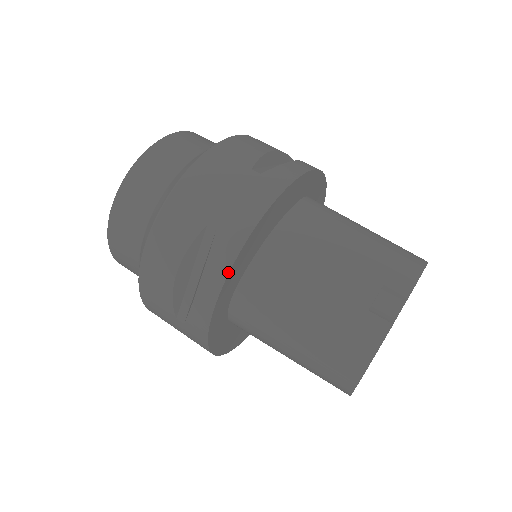
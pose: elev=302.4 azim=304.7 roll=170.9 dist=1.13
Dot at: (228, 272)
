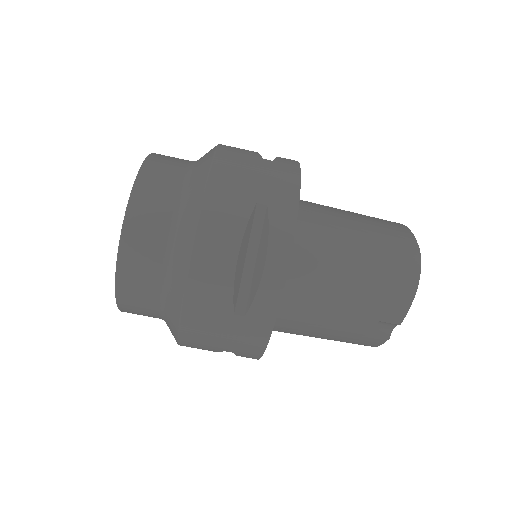
Dot at: occluded
